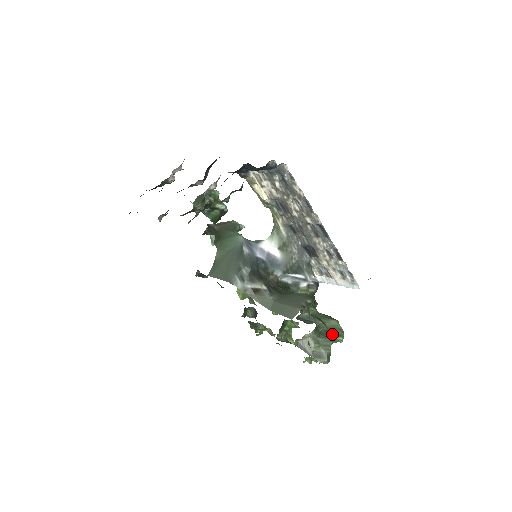
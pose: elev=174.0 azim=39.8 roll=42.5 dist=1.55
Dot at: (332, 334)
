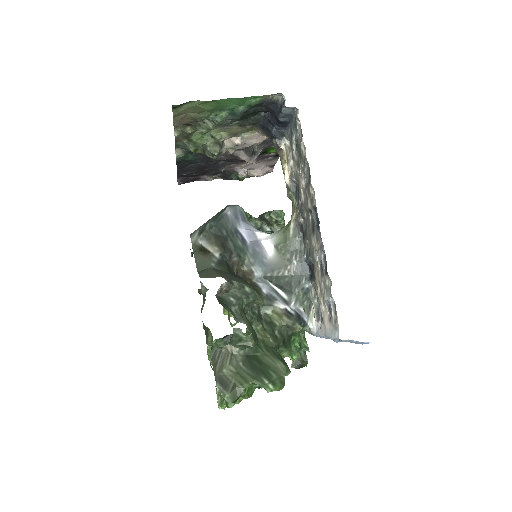
Dot at: (264, 373)
